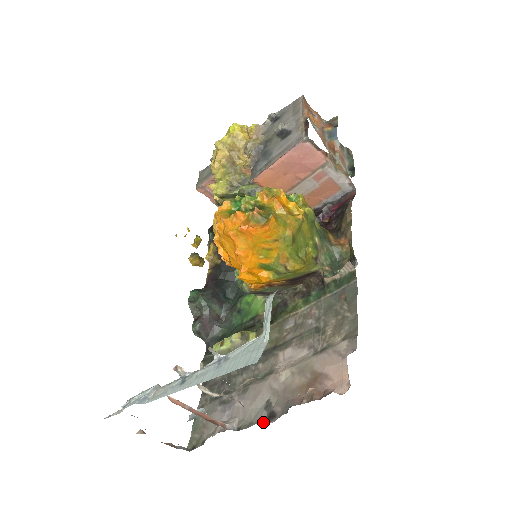
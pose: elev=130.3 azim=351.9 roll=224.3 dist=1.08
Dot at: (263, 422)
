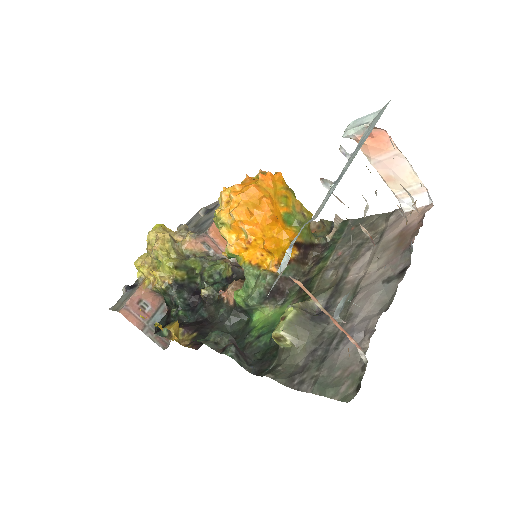
Dot at: (402, 279)
